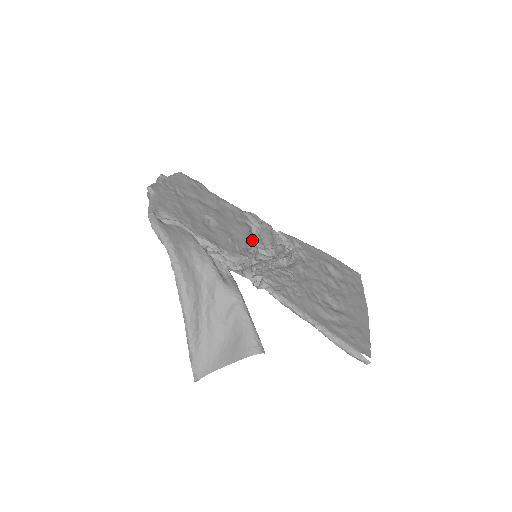
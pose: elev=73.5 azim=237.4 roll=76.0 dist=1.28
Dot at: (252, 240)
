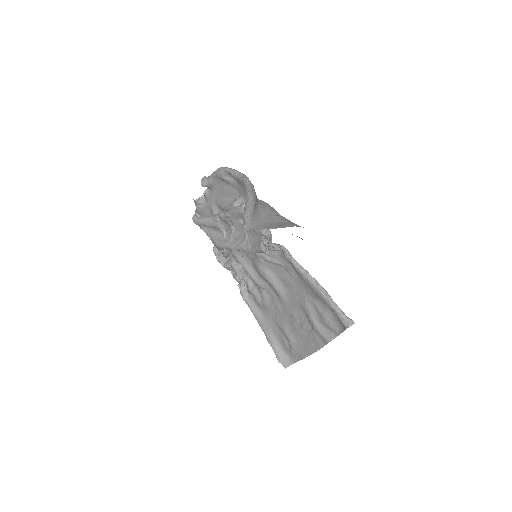
Dot at: (247, 257)
